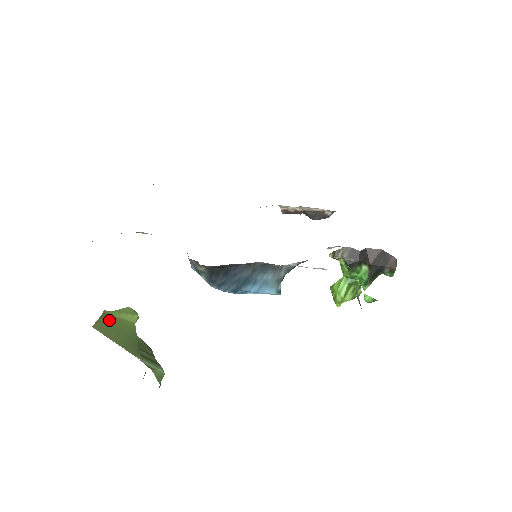
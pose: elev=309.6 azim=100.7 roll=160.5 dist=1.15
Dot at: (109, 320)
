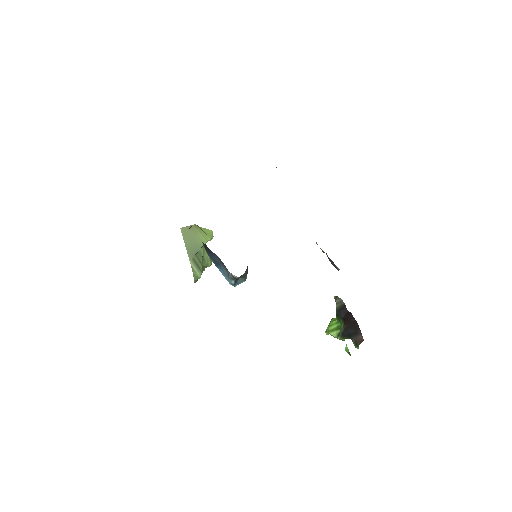
Dot at: (193, 230)
